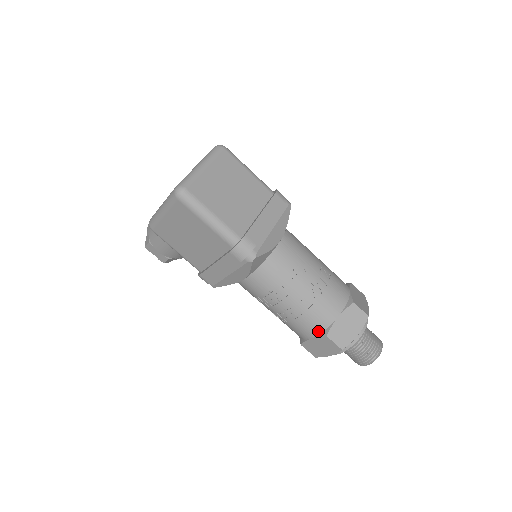
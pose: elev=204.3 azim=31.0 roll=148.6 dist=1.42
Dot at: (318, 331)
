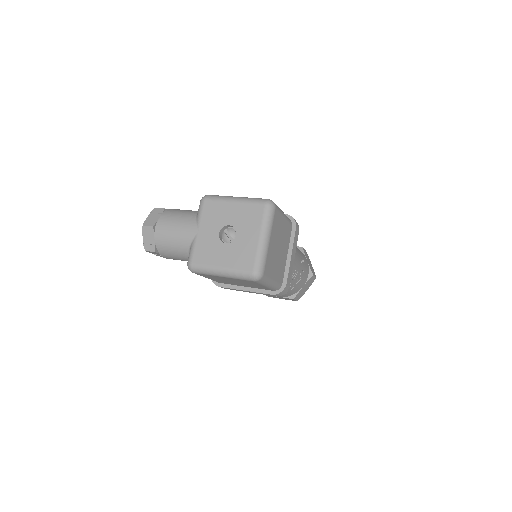
Dot at: (288, 296)
